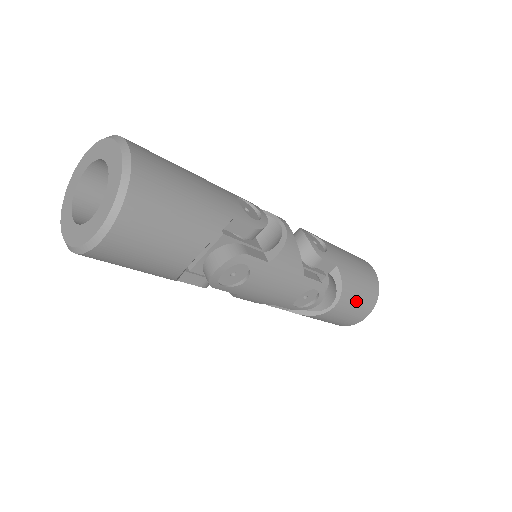
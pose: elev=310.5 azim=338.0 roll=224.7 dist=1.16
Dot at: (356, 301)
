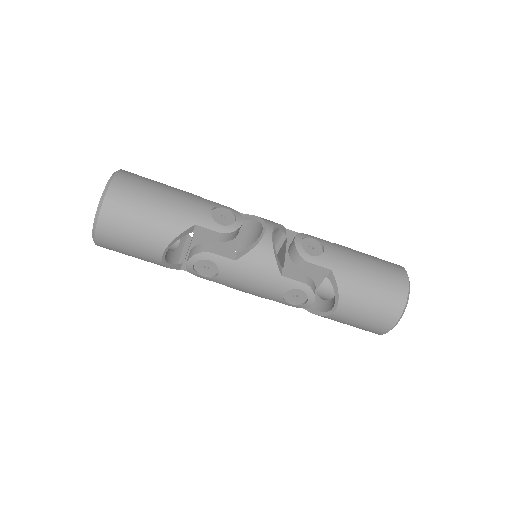
Dot at: (366, 308)
